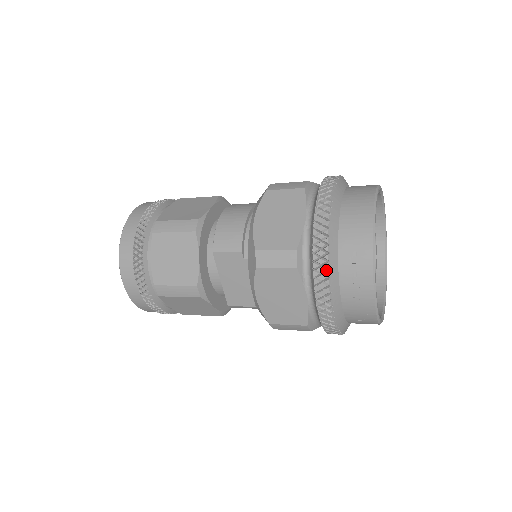
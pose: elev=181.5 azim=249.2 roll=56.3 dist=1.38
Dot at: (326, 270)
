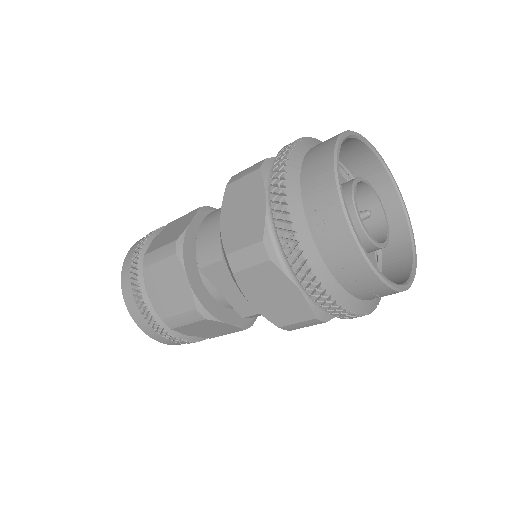
Dot at: (300, 252)
